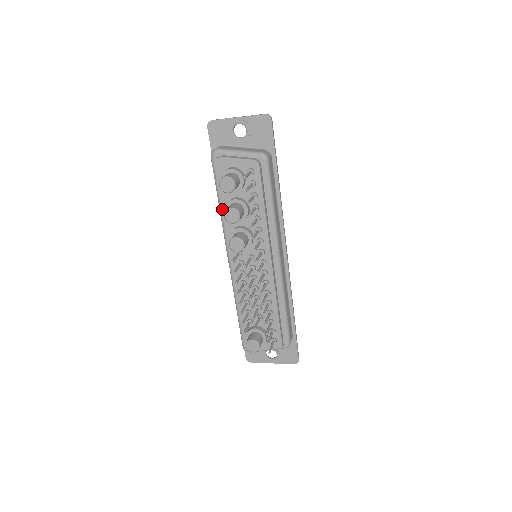
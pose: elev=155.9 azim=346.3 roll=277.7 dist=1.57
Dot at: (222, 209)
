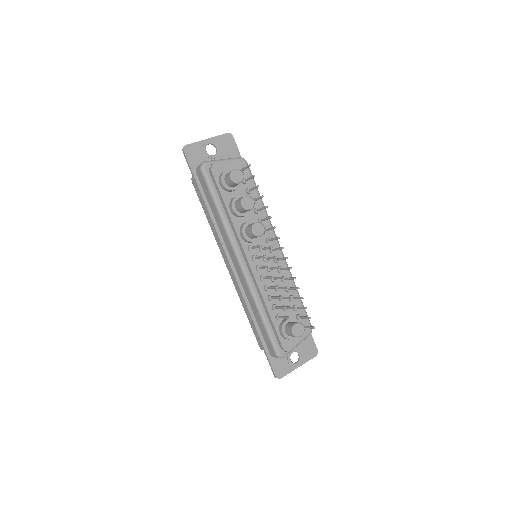
Dot at: (223, 214)
